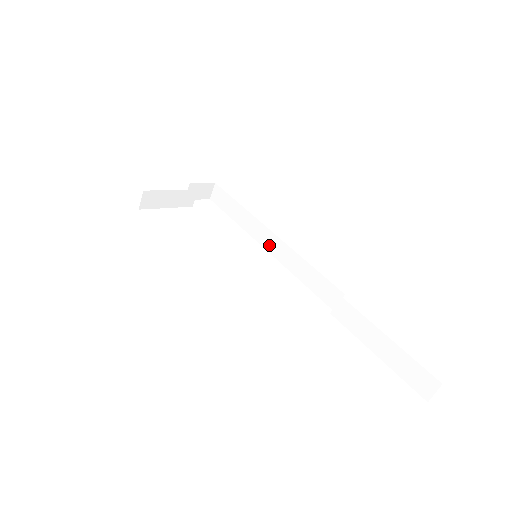
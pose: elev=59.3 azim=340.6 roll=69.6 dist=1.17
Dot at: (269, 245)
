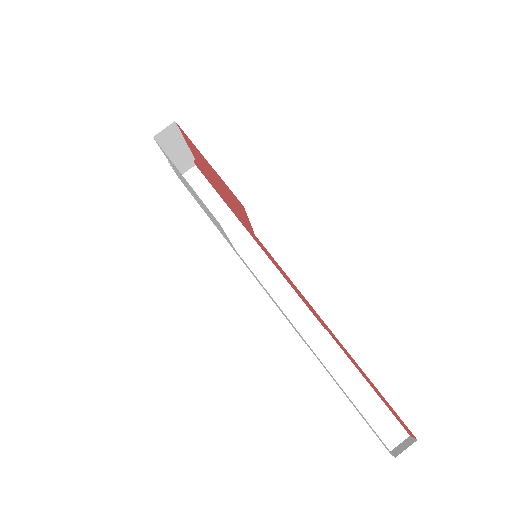
Dot at: (246, 253)
